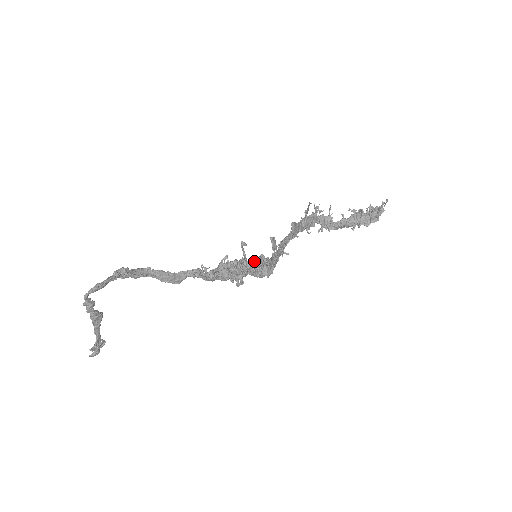
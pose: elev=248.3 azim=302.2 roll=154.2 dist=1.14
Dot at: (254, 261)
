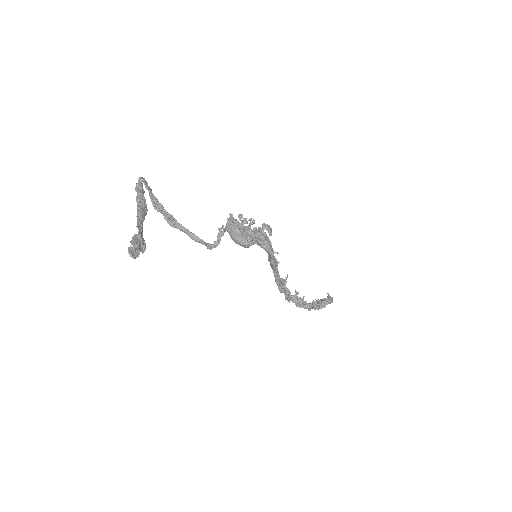
Dot at: occluded
